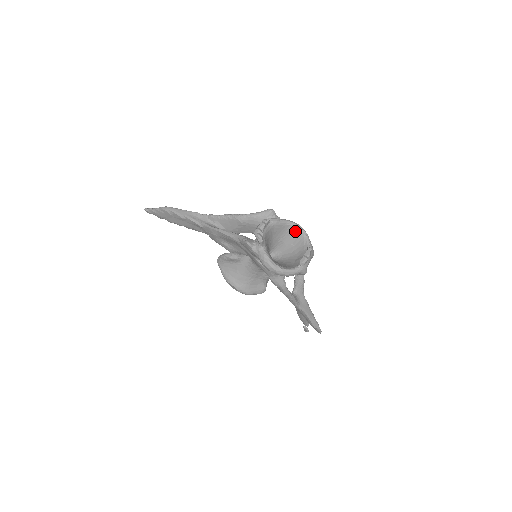
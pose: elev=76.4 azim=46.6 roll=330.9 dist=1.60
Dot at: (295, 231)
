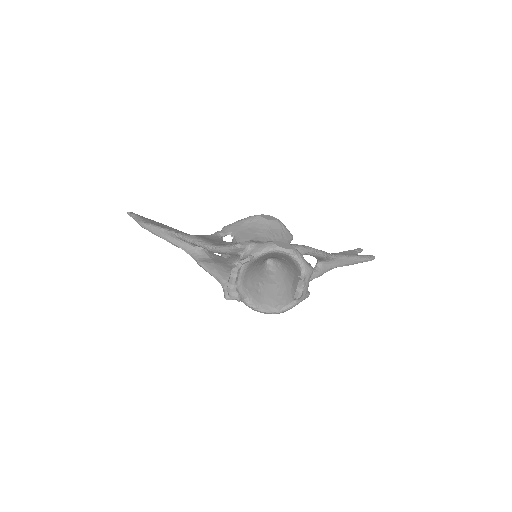
Dot at: (279, 254)
